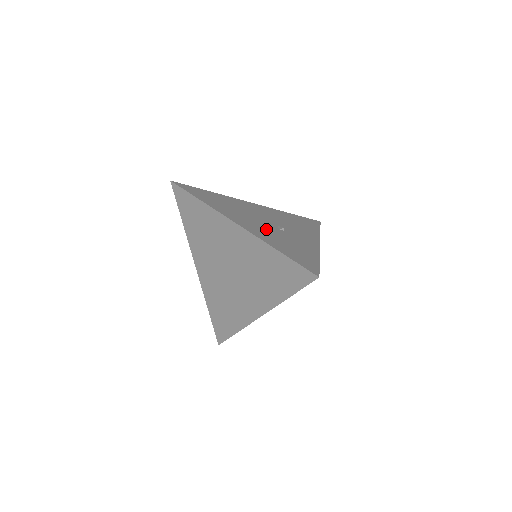
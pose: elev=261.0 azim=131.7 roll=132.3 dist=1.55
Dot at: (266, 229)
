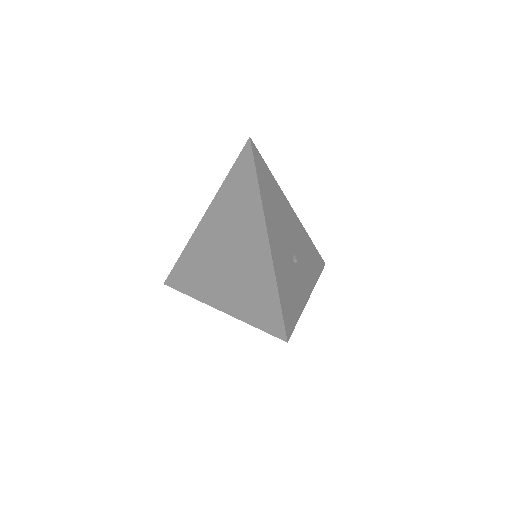
Dot at: (284, 253)
